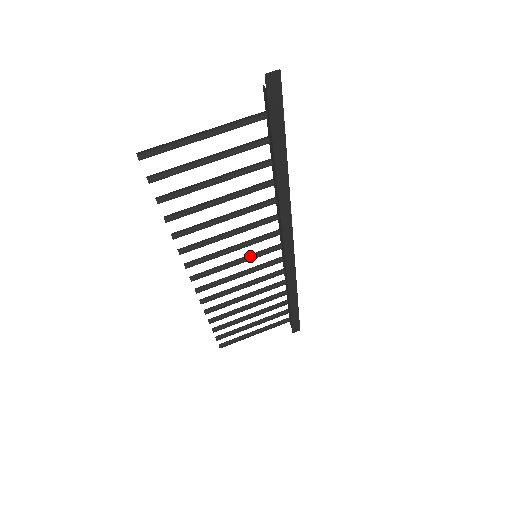
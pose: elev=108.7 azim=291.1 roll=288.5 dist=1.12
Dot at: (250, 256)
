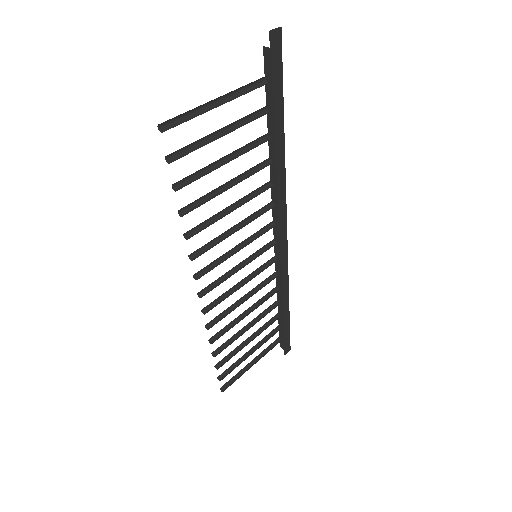
Dot at: (250, 258)
